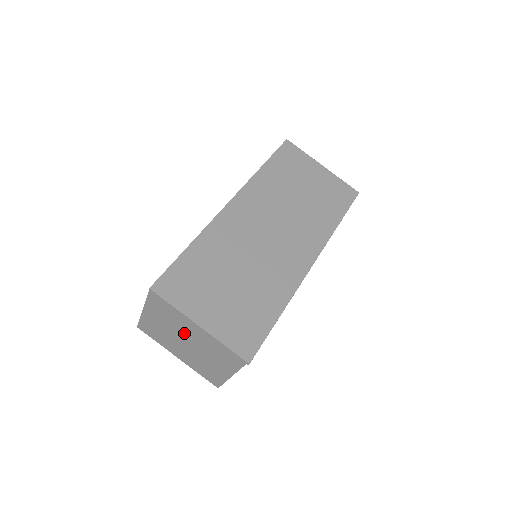
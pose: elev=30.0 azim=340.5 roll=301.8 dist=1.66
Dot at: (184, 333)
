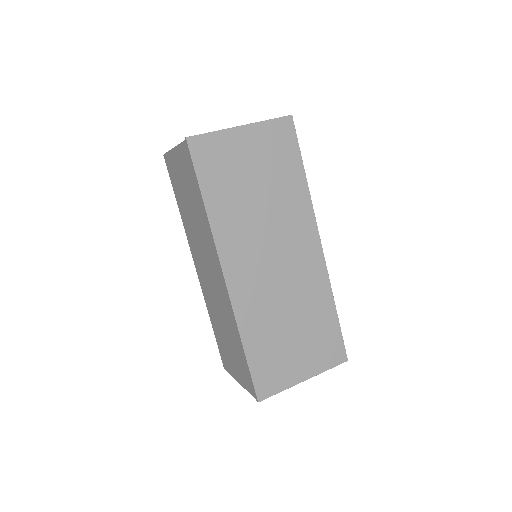
Dot at: occluded
